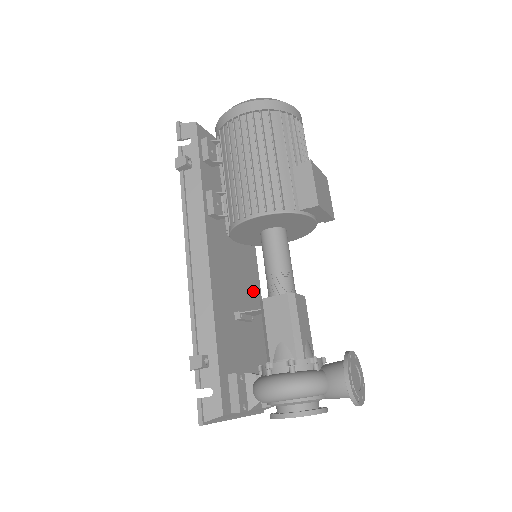
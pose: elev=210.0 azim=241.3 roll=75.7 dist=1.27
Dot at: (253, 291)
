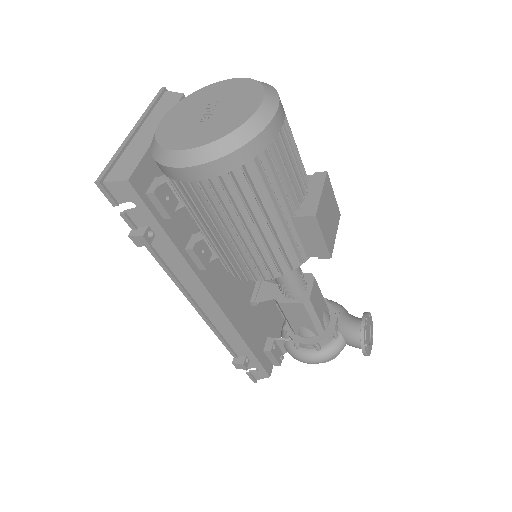
Dot at: occluded
